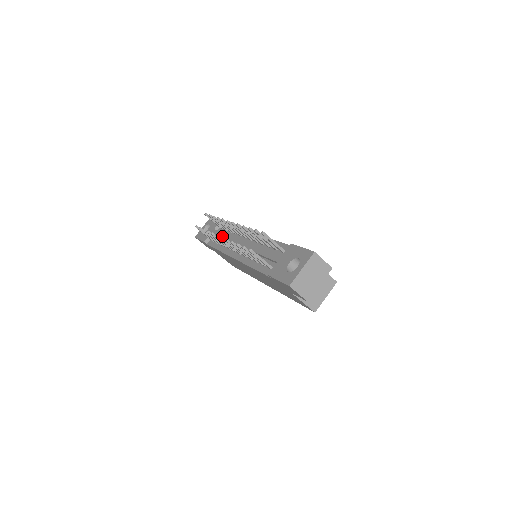
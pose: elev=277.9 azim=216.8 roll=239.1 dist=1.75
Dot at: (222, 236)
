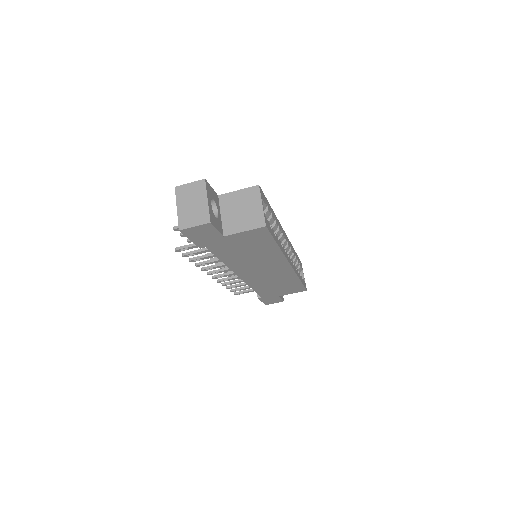
Dot at: occluded
